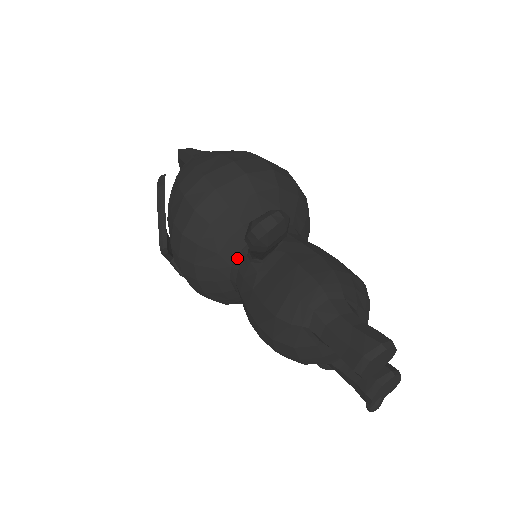
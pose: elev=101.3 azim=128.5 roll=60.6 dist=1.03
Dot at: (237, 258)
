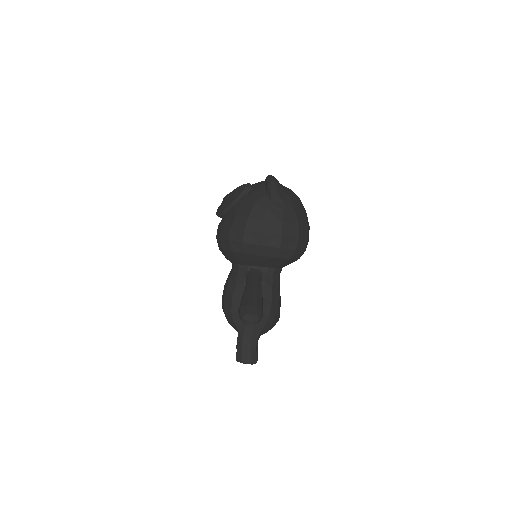
Dot at: (243, 265)
